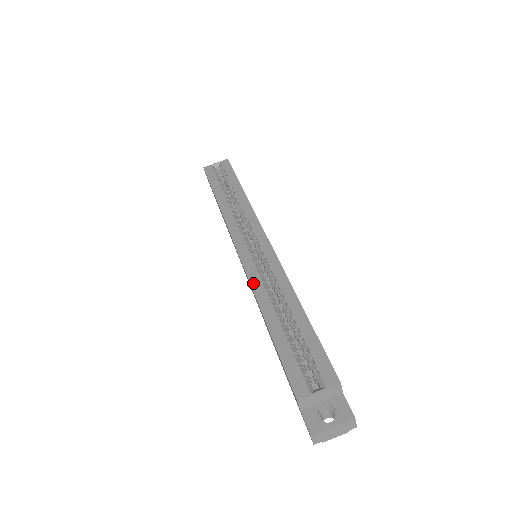
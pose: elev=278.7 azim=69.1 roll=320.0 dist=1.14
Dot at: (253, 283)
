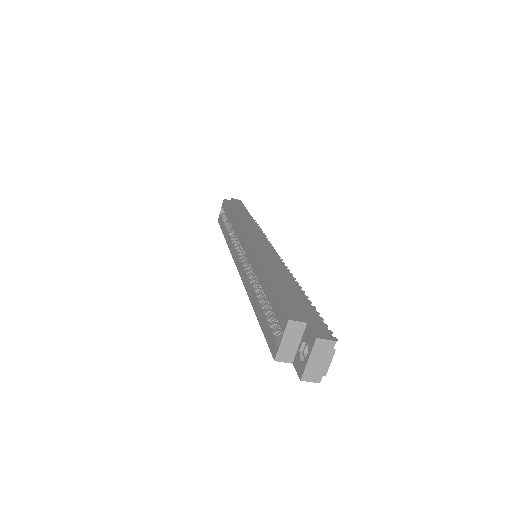
Dot at: (245, 285)
